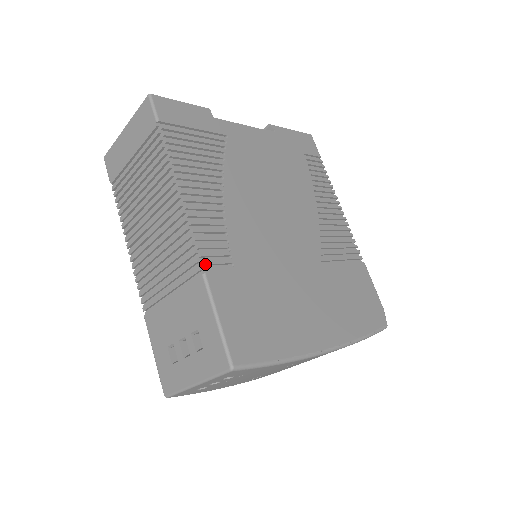
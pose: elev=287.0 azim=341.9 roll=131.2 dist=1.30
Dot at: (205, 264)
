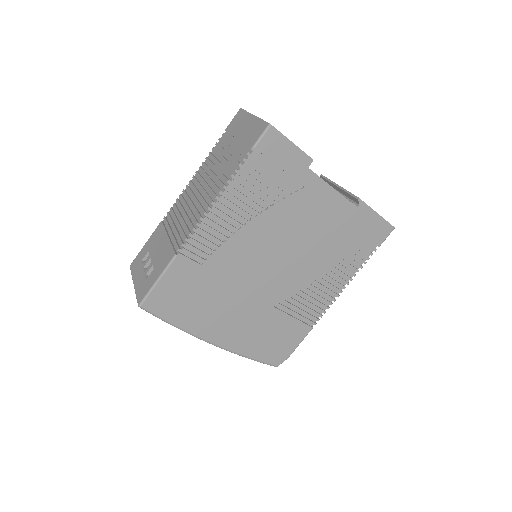
Dot at: (183, 251)
